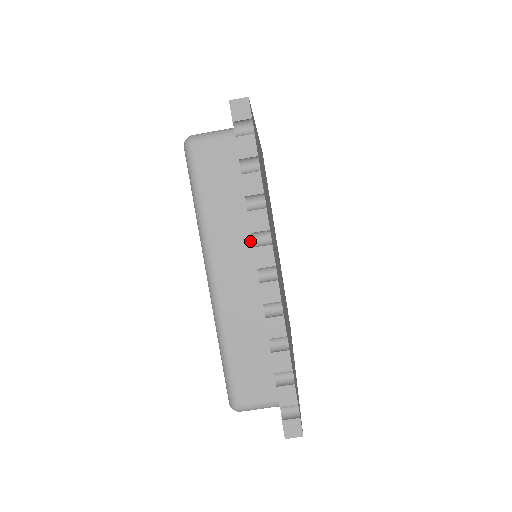
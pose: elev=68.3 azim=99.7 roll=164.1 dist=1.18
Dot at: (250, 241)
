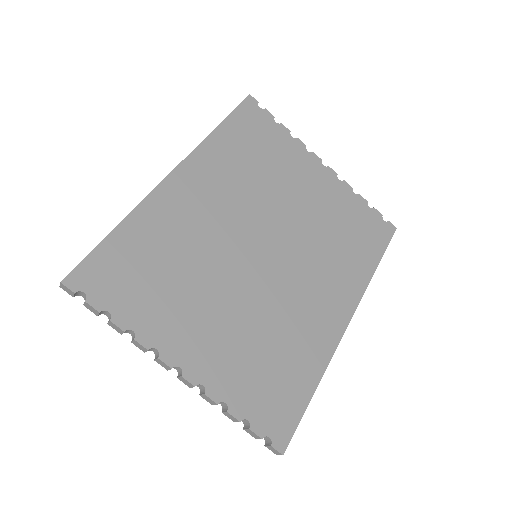
Dot at: occluded
